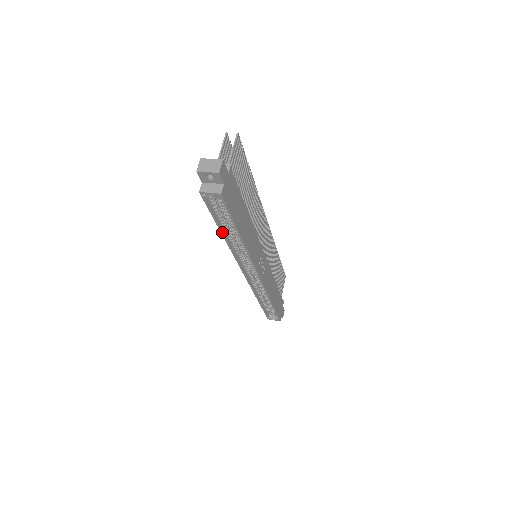
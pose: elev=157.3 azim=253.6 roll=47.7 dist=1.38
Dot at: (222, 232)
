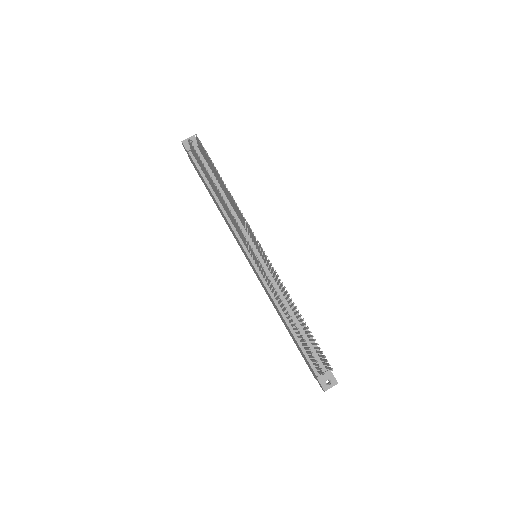
Dot at: occluded
